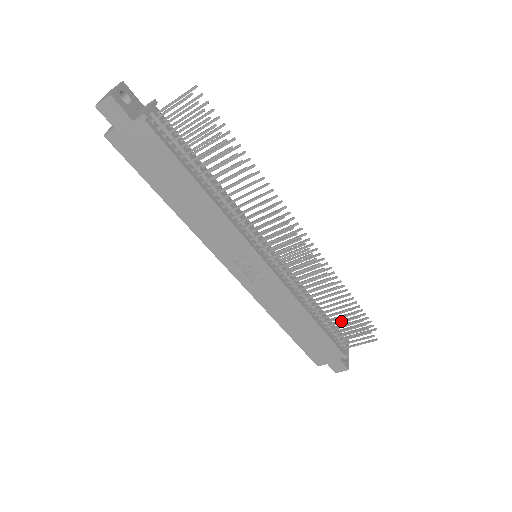
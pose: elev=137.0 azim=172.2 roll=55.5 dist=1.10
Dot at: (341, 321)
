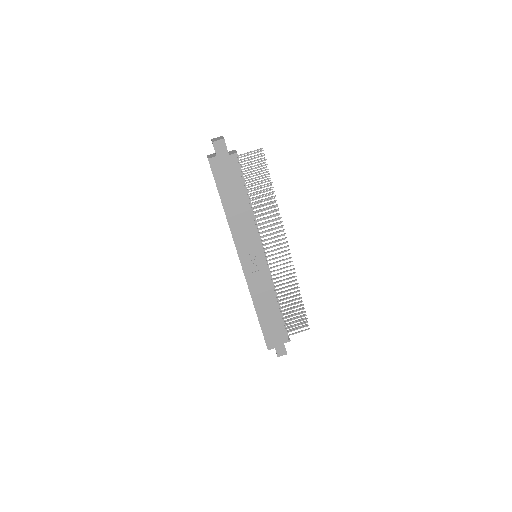
Dot at: (293, 311)
